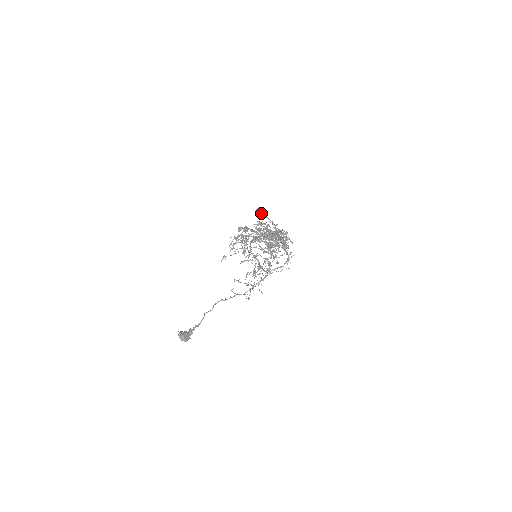
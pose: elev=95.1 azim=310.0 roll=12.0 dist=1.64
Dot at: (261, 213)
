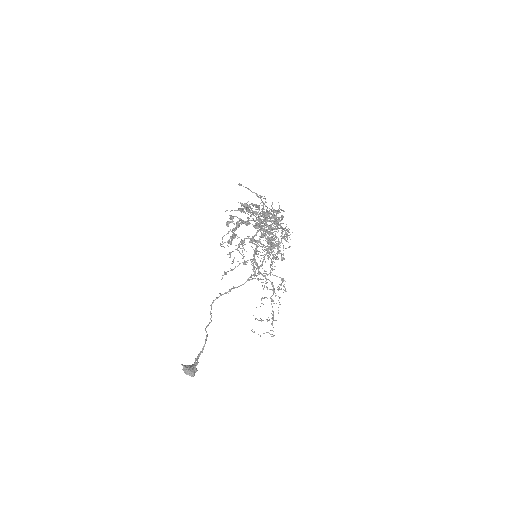
Dot at: (239, 184)
